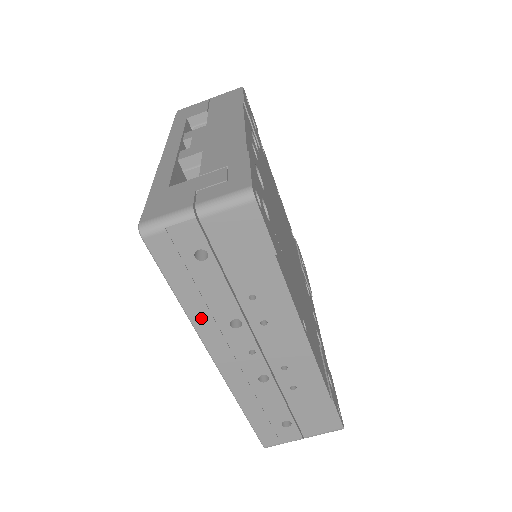
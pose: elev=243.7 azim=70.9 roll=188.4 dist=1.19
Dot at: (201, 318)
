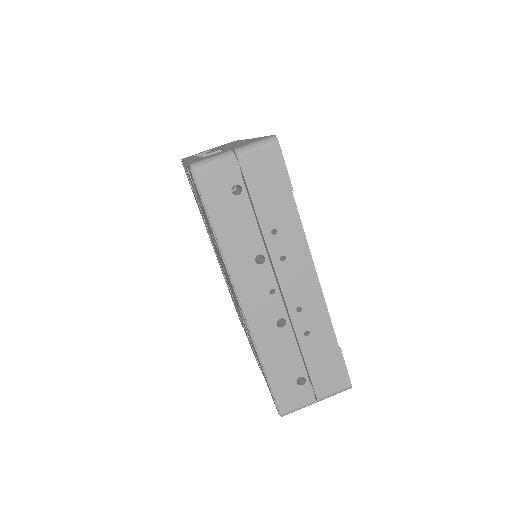
Dot at: (232, 253)
